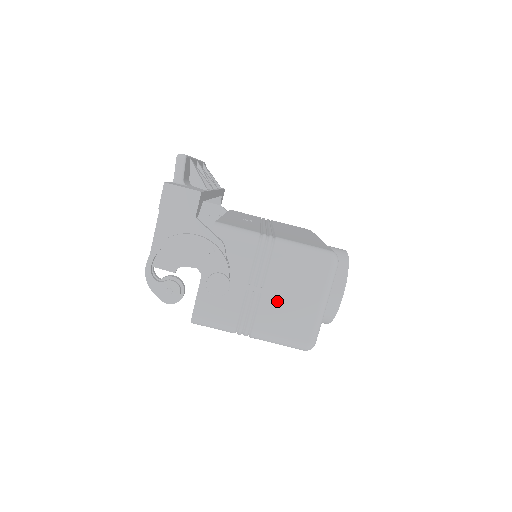
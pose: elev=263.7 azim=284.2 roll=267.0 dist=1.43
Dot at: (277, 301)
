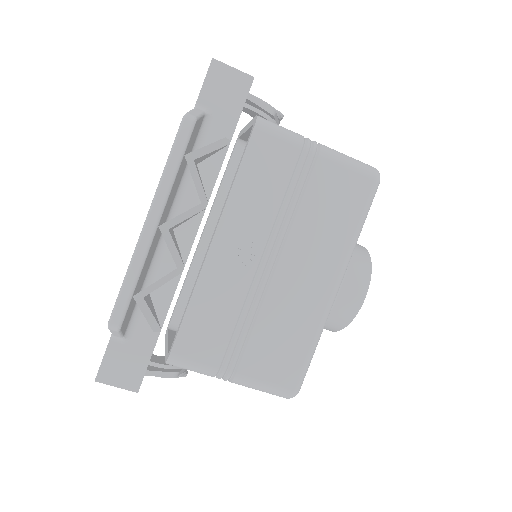
Dot at: occluded
